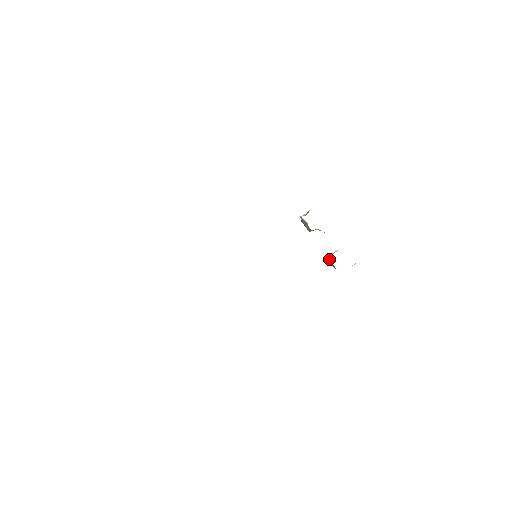
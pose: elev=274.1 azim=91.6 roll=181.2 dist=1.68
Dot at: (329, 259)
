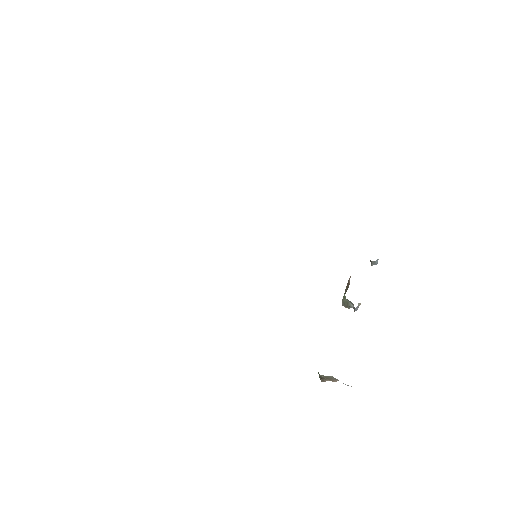
Dot at: occluded
